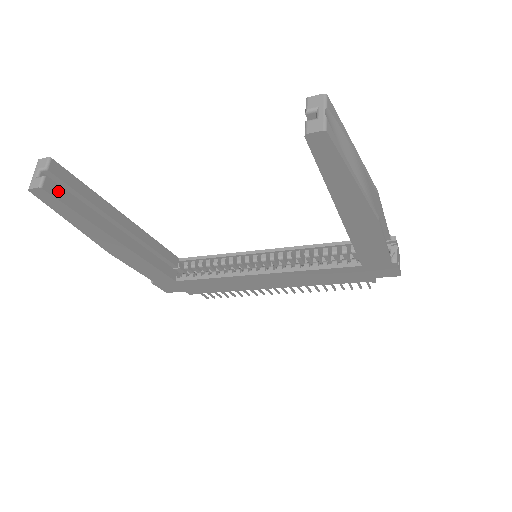
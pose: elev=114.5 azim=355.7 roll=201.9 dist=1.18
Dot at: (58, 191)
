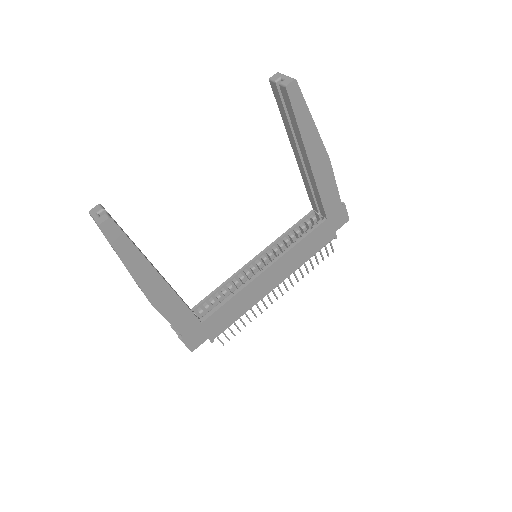
Dot at: (117, 225)
